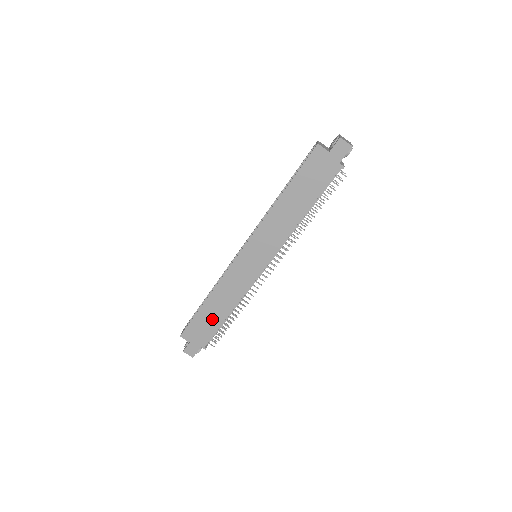
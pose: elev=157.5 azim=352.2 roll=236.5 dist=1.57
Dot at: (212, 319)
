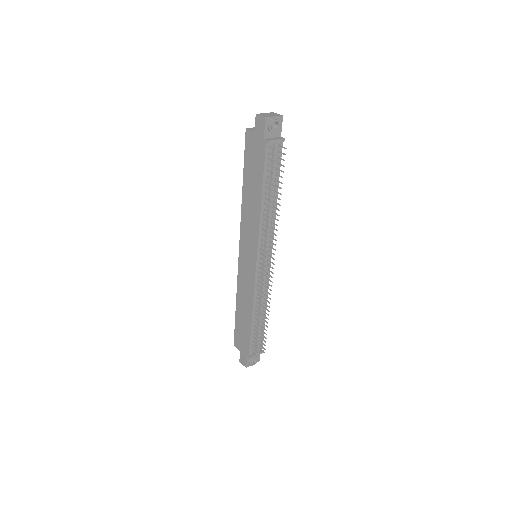
Dot at: (244, 325)
